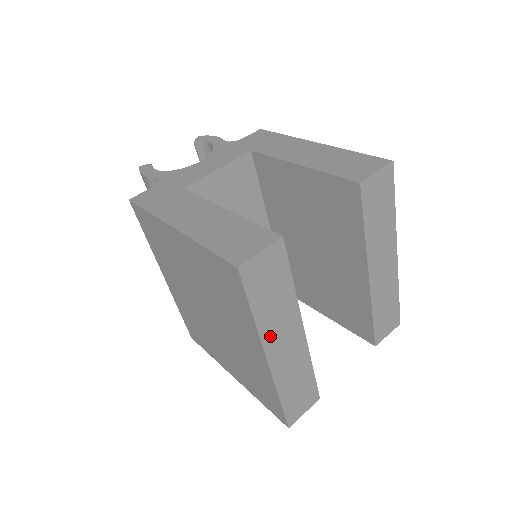
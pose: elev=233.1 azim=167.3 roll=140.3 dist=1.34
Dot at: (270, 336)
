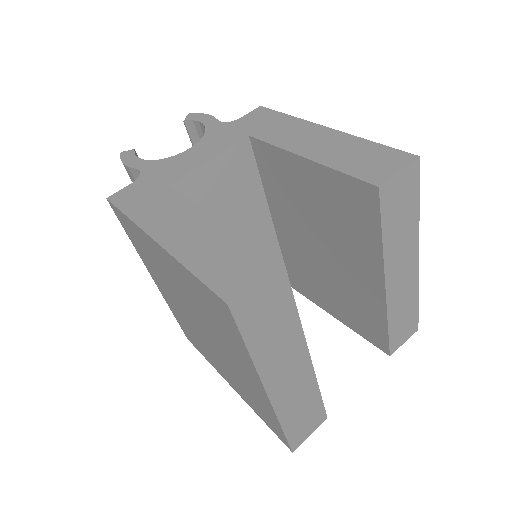
Dot at: (270, 369)
